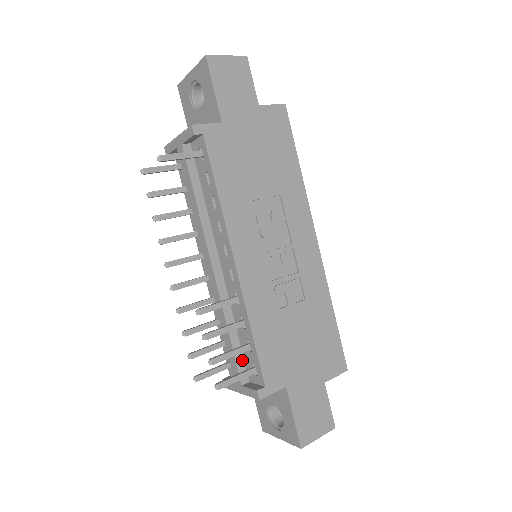
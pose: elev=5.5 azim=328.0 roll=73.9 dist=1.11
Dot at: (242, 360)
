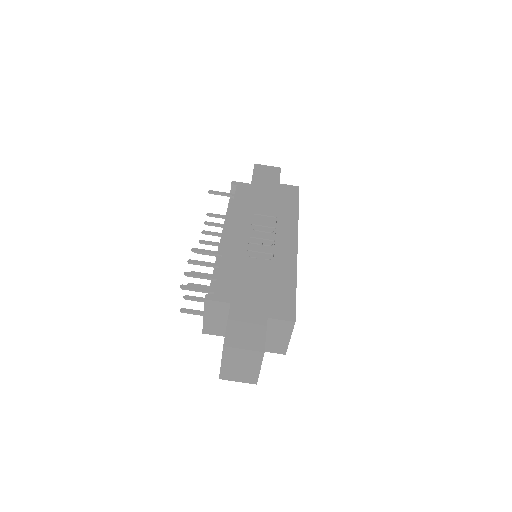
Dot at: occluded
